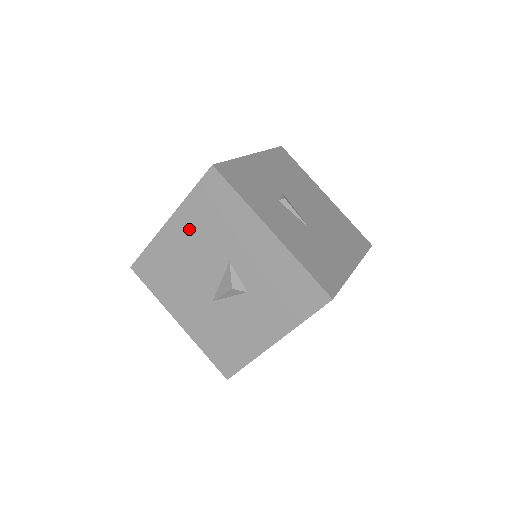
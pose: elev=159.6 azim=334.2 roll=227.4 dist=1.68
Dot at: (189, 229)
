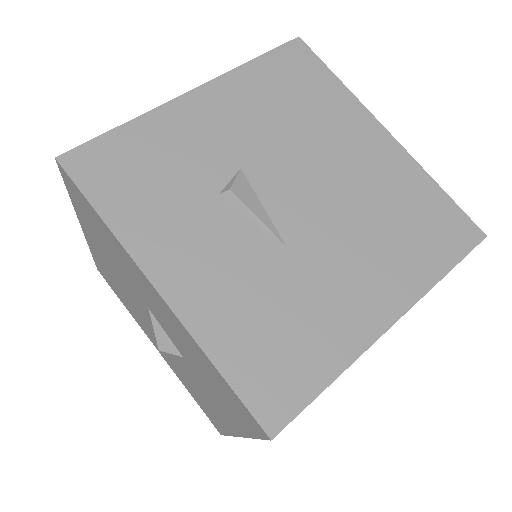
Dot at: (99, 247)
